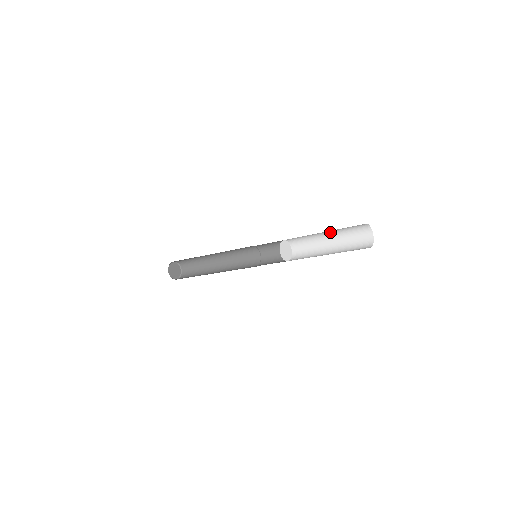
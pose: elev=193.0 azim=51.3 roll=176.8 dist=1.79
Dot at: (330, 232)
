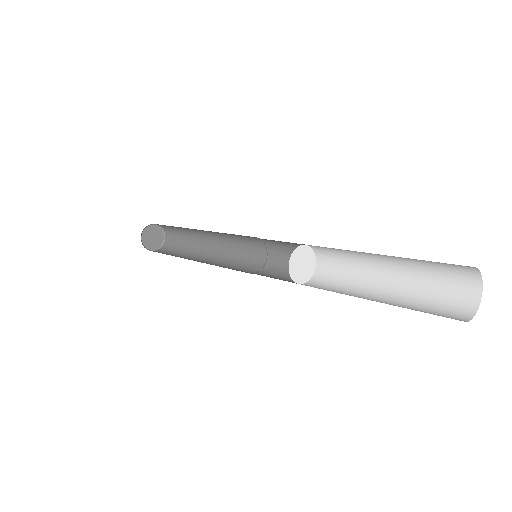
Dot at: occluded
